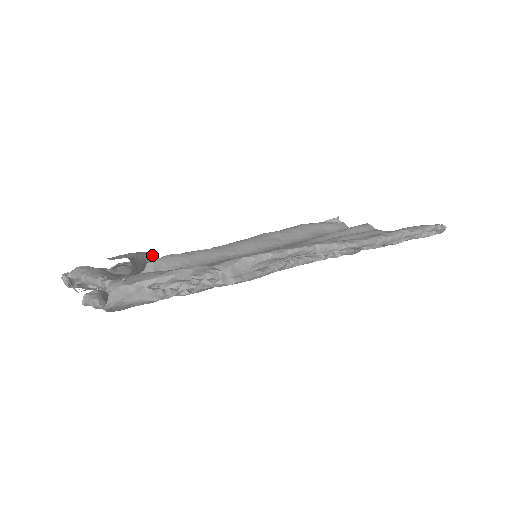
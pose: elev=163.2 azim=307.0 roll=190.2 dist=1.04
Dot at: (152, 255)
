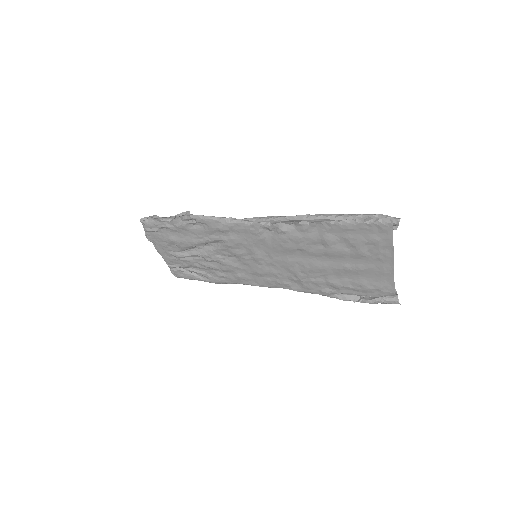
Dot at: occluded
